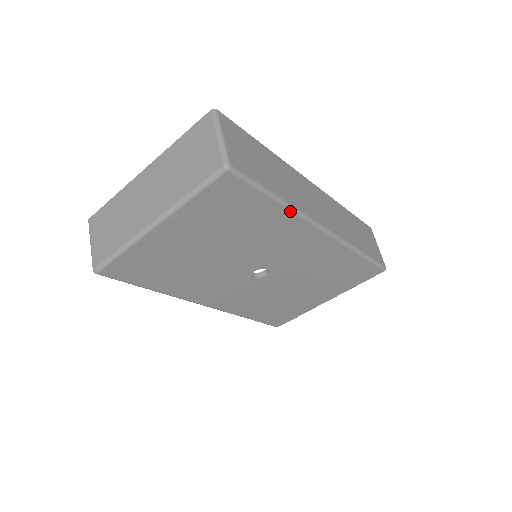
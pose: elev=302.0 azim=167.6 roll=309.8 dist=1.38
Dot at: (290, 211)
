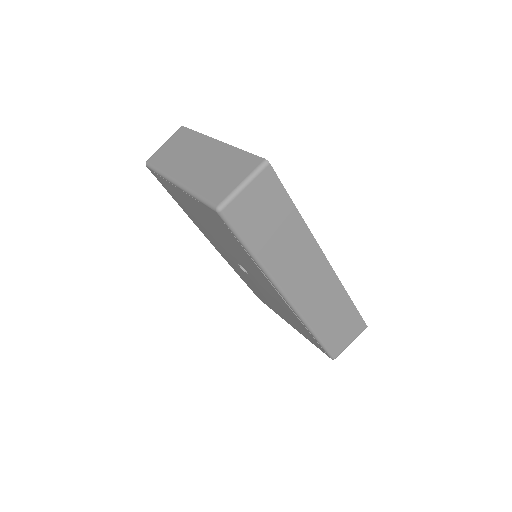
Dot at: (260, 268)
